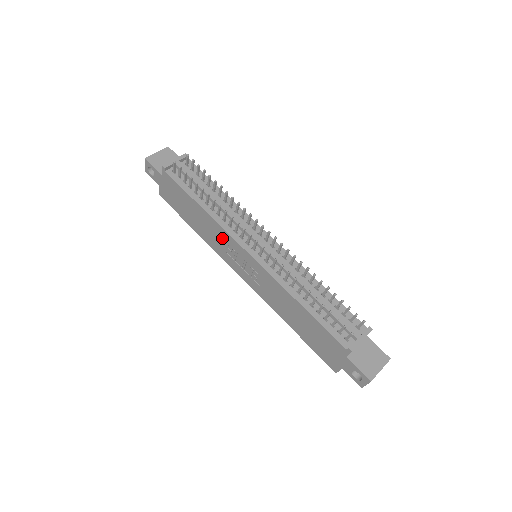
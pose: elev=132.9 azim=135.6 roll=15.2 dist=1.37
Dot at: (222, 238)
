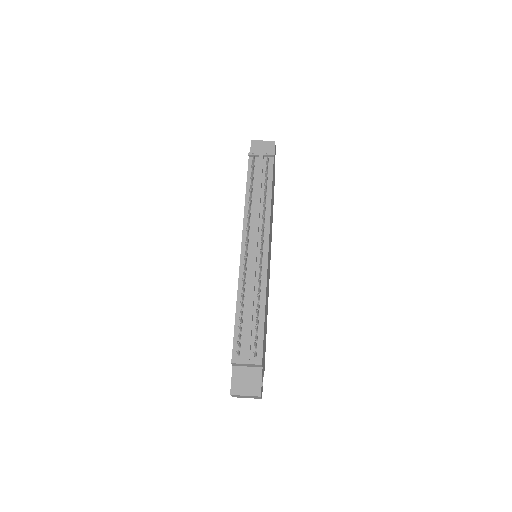
Dot at: occluded
